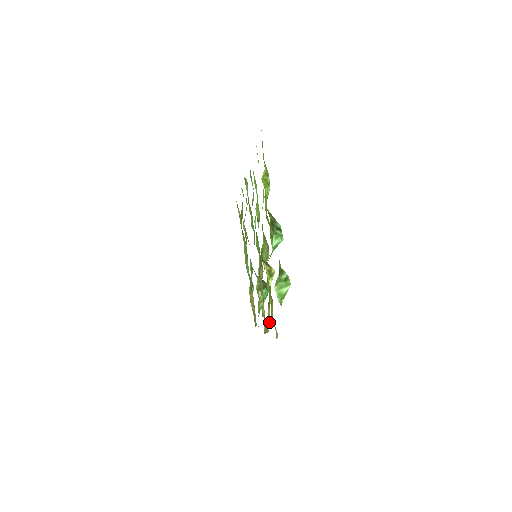
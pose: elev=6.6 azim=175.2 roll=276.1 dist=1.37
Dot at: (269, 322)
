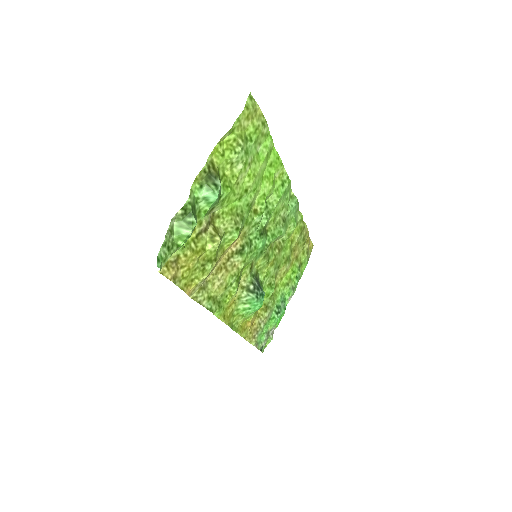
Dot at: (195, 285)
